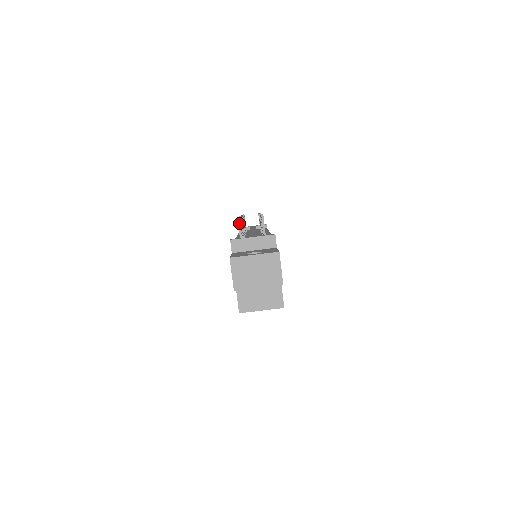
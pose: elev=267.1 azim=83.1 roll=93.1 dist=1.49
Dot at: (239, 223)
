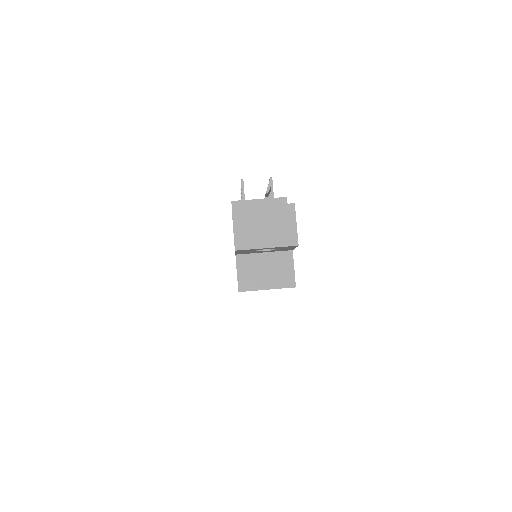
Dot at: (242, 186)
